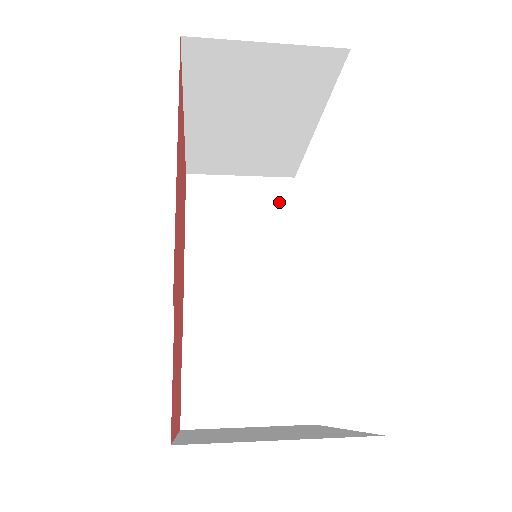
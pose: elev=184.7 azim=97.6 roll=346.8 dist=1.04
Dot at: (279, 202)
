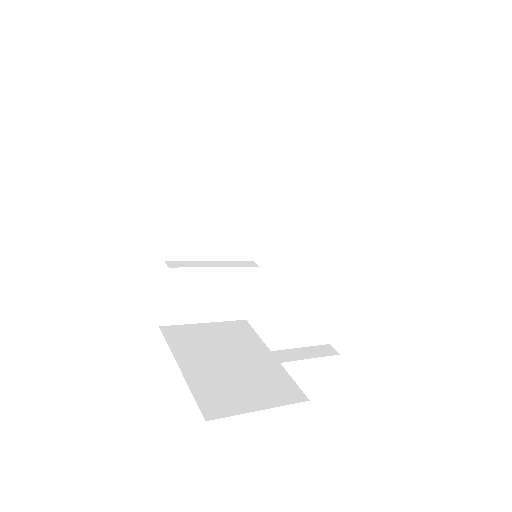
Dot at: (268, 146)
